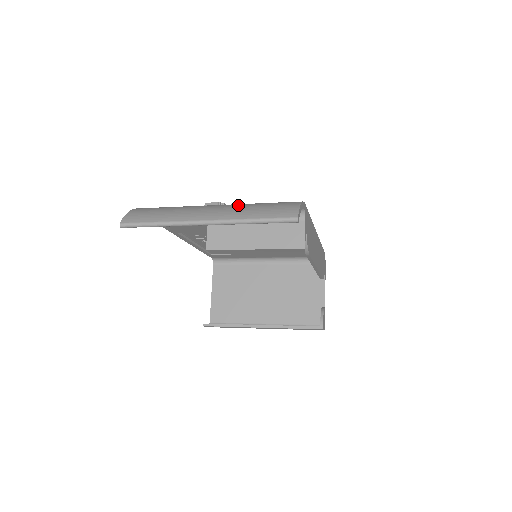
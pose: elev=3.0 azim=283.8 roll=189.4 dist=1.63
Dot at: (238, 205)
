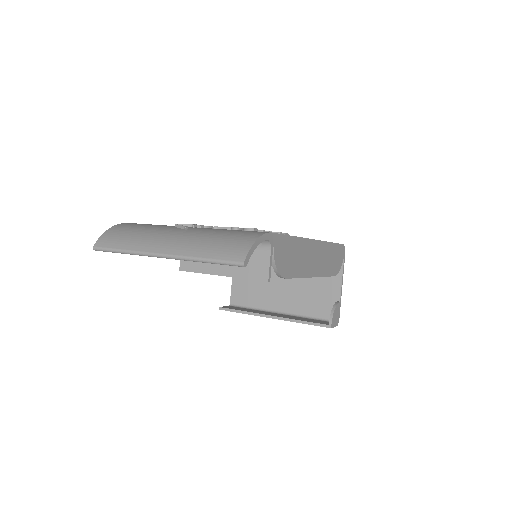
Dot at: (198, 235)
